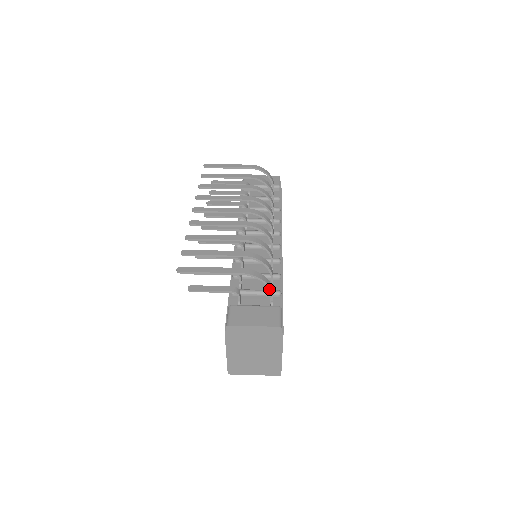
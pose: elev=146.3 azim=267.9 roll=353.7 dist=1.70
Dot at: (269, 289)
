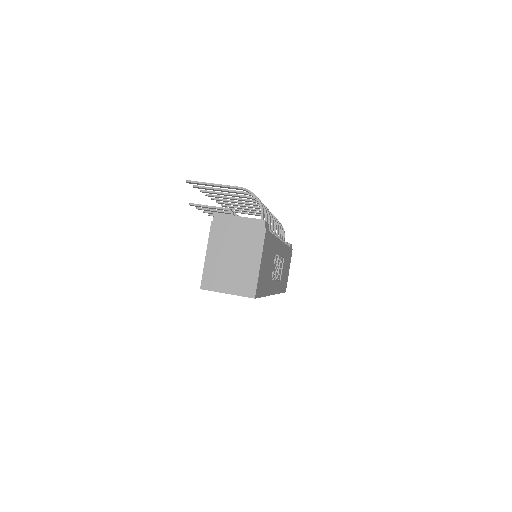
Dot at: (261, 209)
